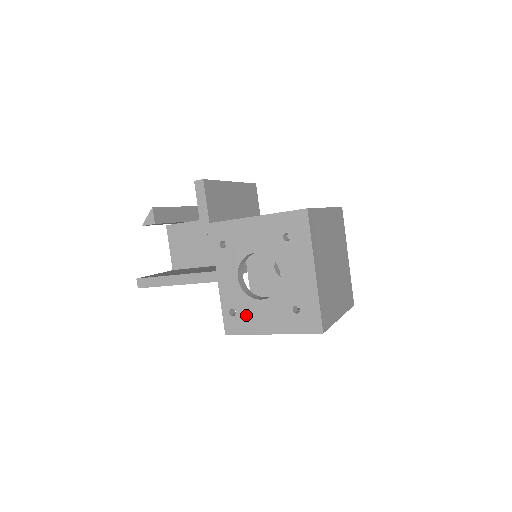
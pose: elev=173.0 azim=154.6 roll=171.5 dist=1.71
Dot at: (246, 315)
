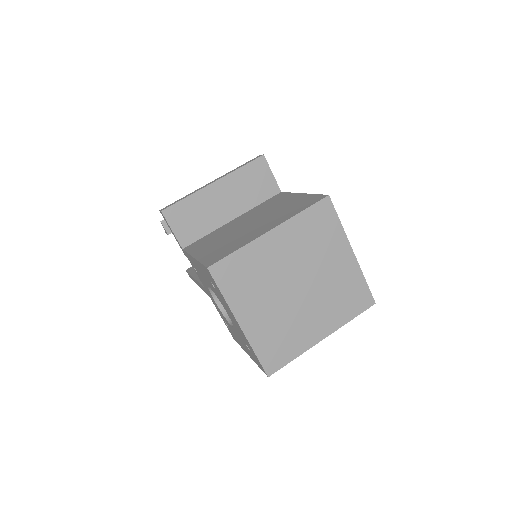
Dot at: (232, 332)
